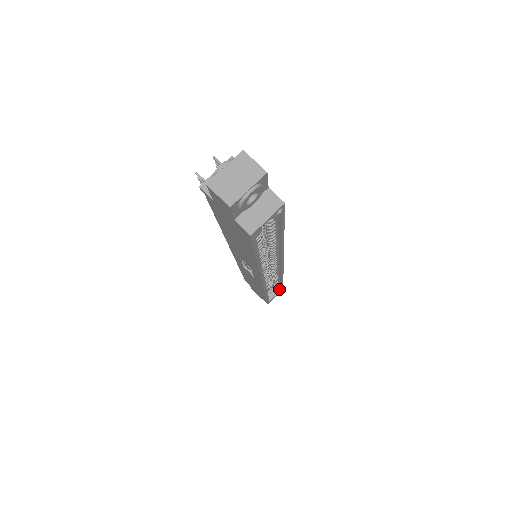
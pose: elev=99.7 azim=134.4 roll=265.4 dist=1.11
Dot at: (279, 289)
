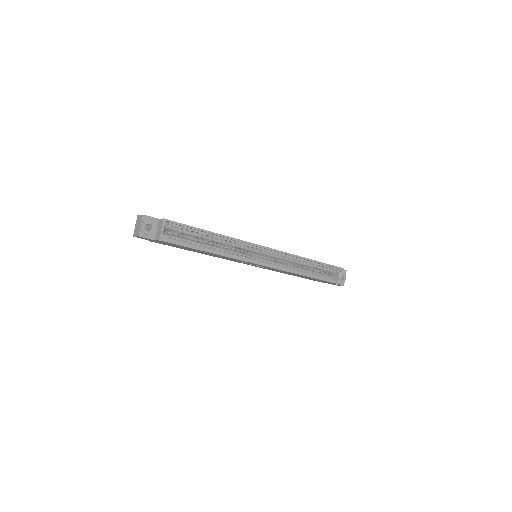
Dot at: (337, 270)
